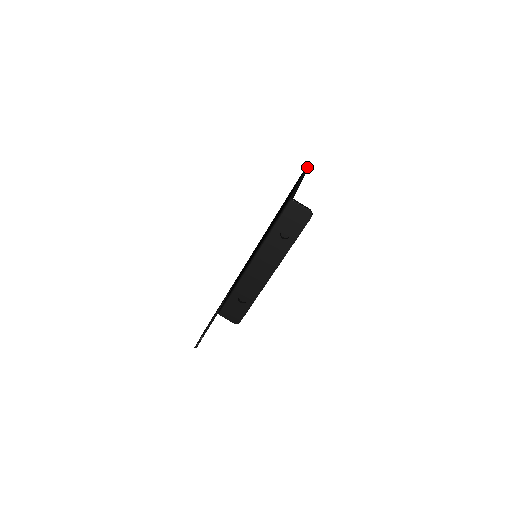
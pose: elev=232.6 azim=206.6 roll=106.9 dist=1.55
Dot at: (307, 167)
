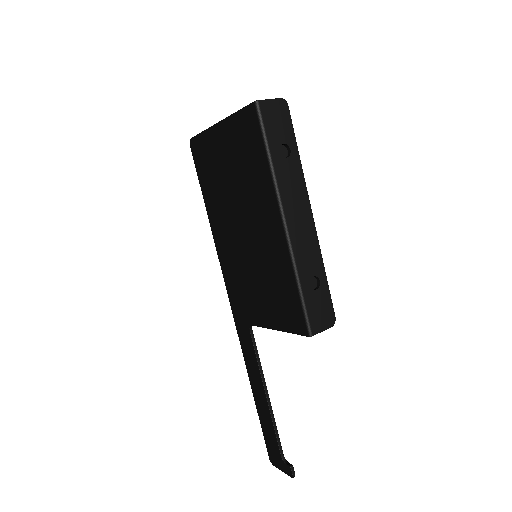
Dot at: (196, 135)
